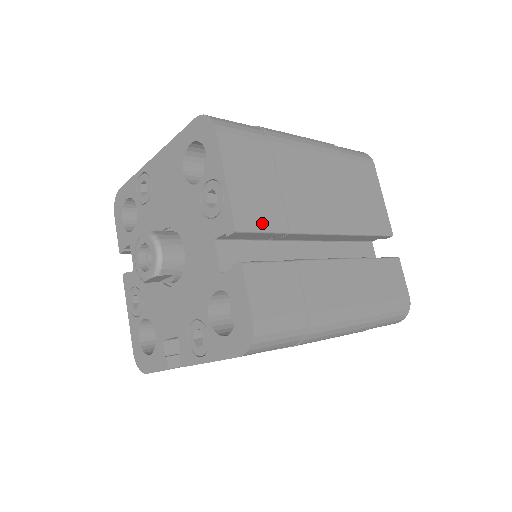
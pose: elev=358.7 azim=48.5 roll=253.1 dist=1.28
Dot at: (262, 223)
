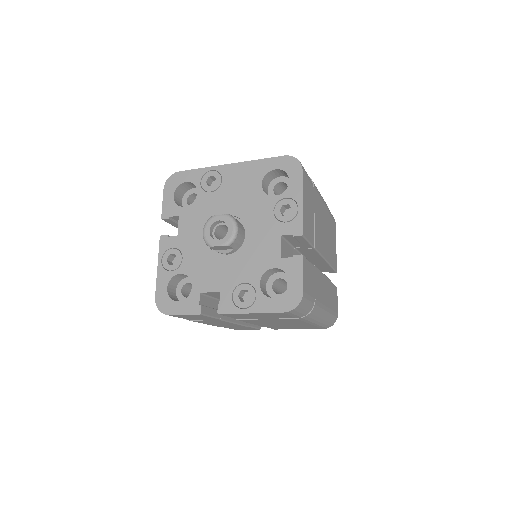
Dot at: (309, 236)
